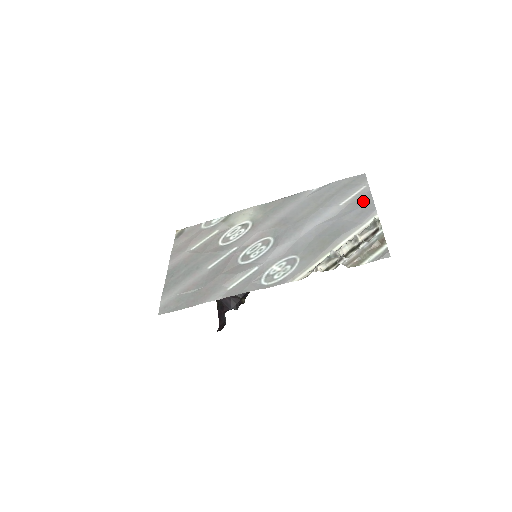
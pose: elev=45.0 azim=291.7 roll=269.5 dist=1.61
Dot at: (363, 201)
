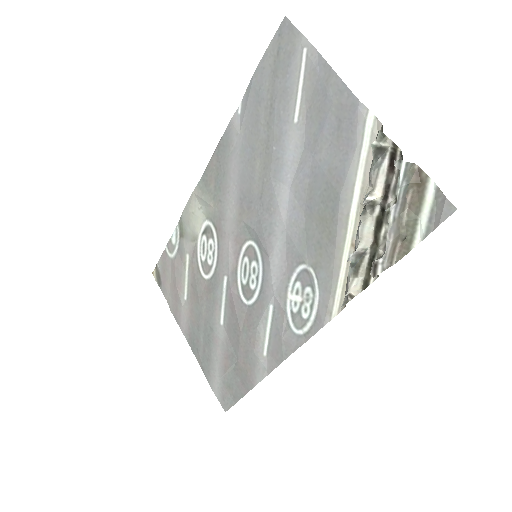
Dot at: (324, 91)
